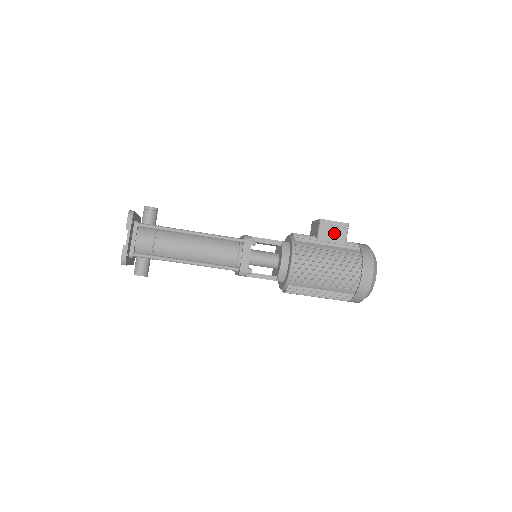
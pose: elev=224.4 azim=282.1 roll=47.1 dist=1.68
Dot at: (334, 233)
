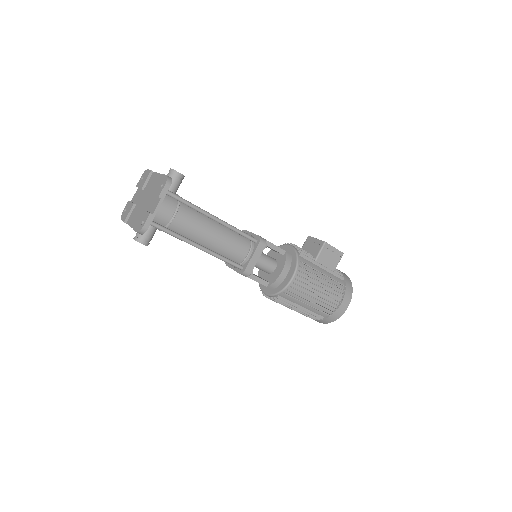
Dot at: (330, 258)
